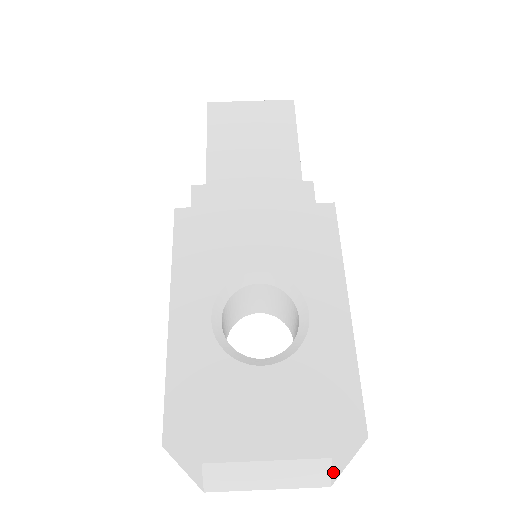
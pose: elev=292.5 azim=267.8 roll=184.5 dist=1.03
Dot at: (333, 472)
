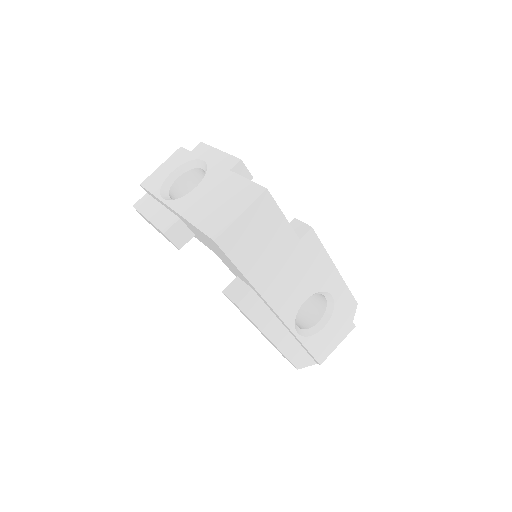
Dot at: occluded
